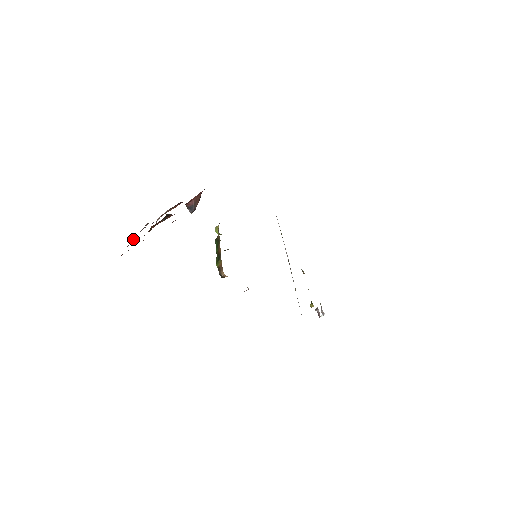
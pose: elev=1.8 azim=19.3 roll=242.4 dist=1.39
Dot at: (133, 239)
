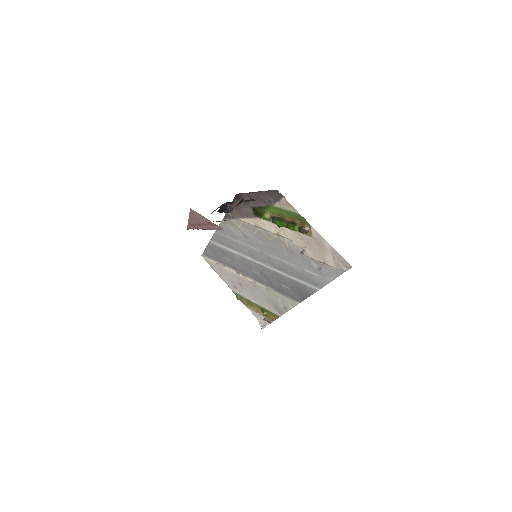
Dot at: occluded
